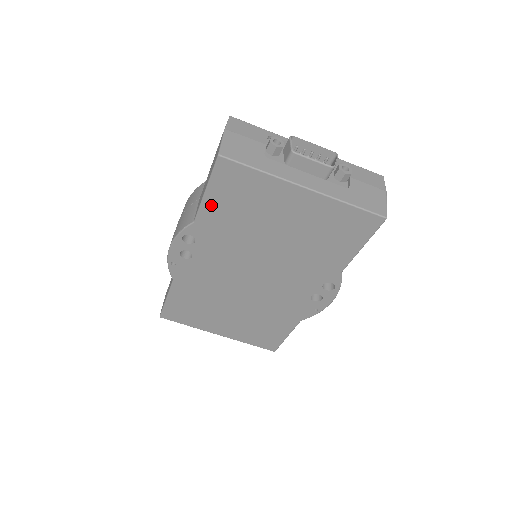
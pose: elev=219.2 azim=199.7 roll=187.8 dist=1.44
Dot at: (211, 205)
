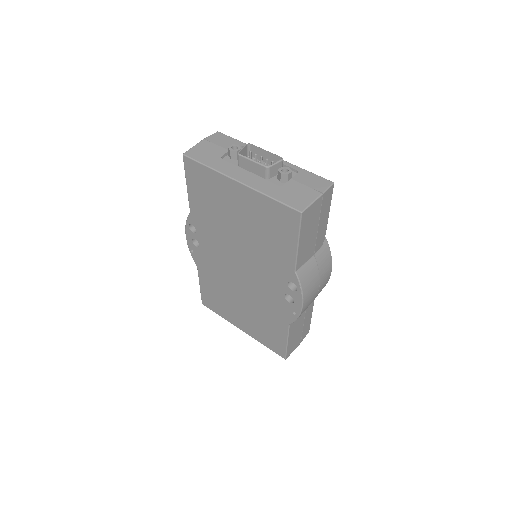
Dot at: (193, 198)
